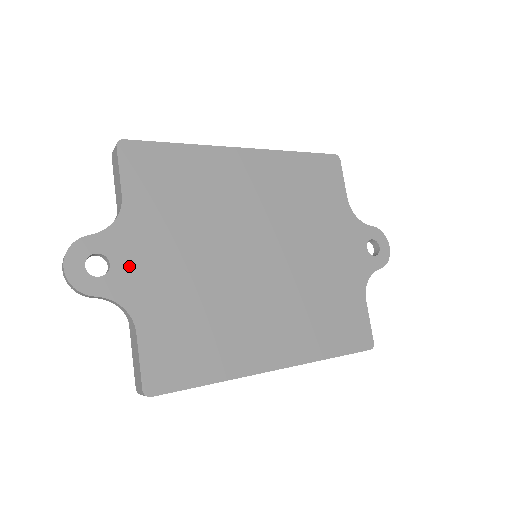
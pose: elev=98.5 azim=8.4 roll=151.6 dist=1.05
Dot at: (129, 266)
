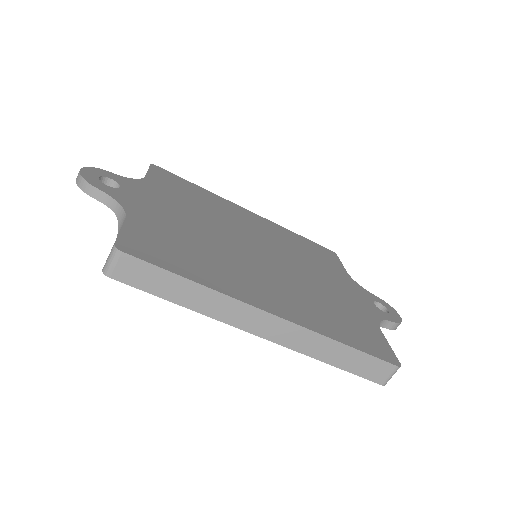
Dot at: (136, 196)
